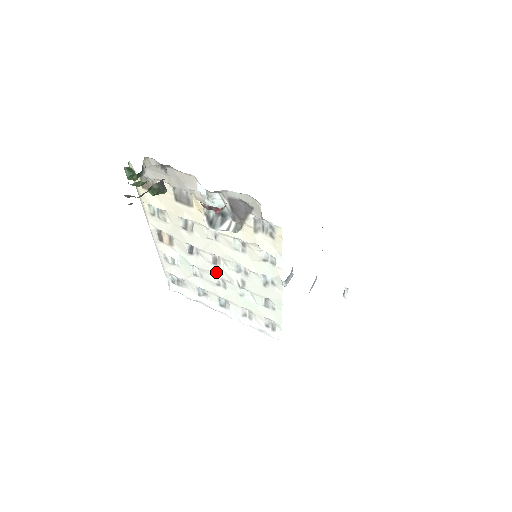
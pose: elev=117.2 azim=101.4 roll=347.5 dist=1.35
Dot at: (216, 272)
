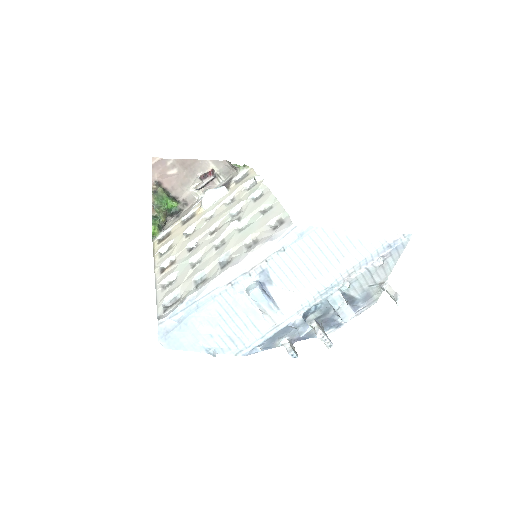
Dot at: (214, 239)
